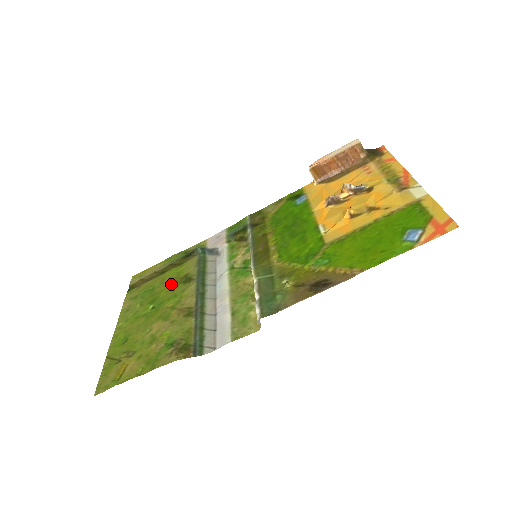
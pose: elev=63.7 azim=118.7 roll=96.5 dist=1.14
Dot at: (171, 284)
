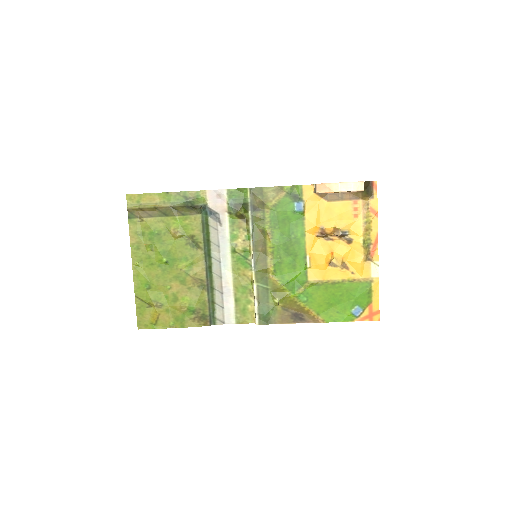
Dot at: (178, 240)
